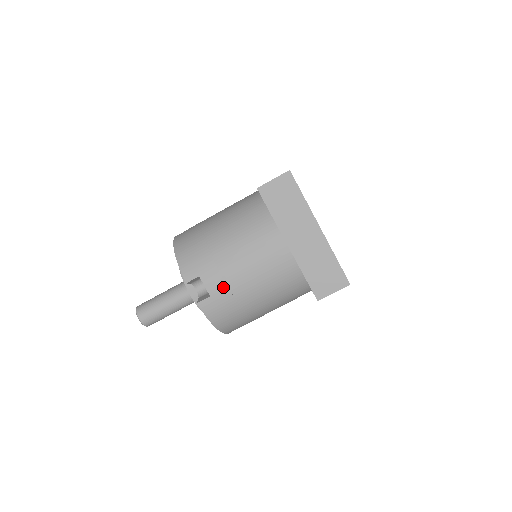
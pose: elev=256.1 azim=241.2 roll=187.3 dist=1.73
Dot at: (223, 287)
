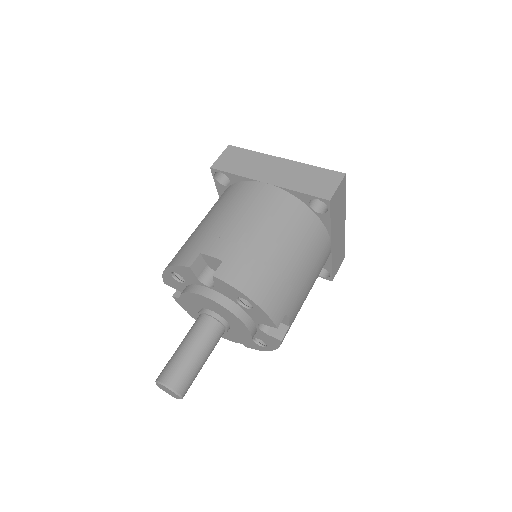
Dot at: (230, 246)
